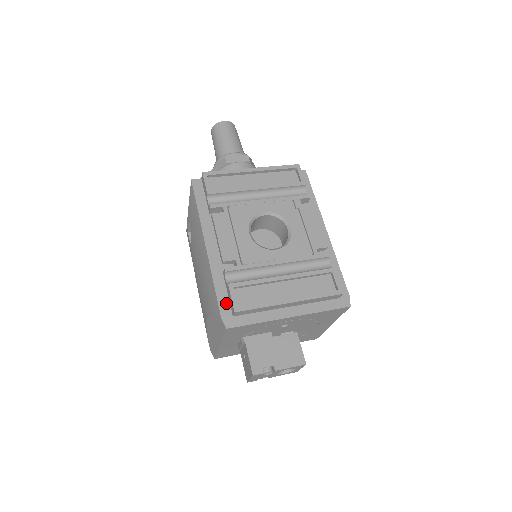
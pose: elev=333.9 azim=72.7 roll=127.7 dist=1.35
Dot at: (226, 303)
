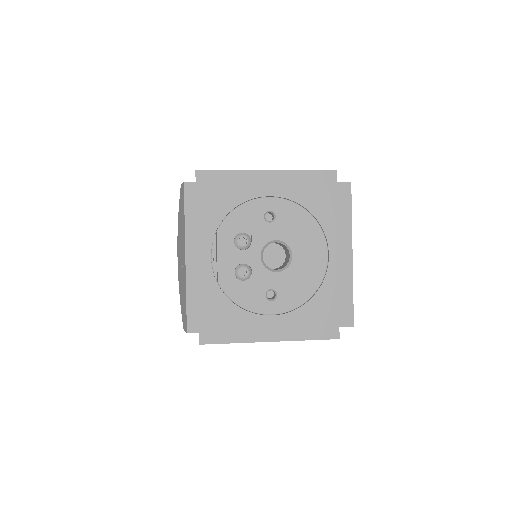
Dot at: occluded
